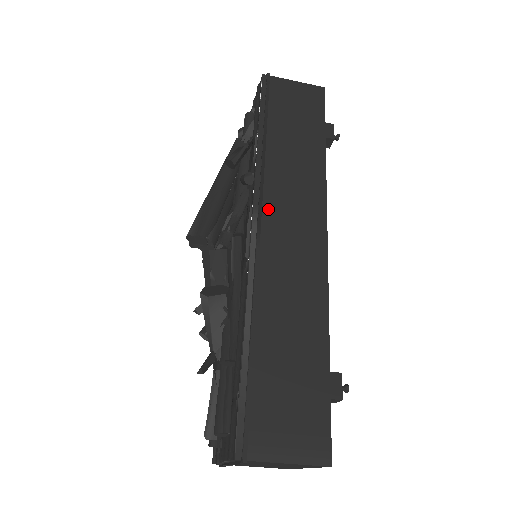
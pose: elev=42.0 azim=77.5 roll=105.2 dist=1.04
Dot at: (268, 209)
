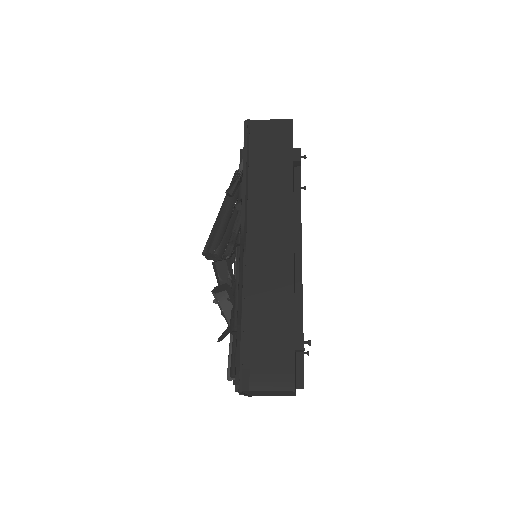
Dot at: (251, 227)
